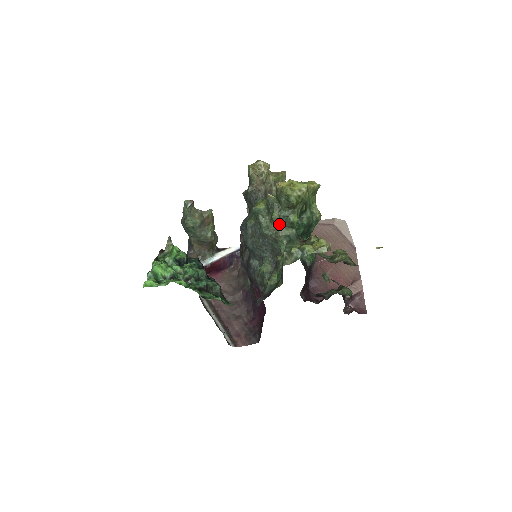
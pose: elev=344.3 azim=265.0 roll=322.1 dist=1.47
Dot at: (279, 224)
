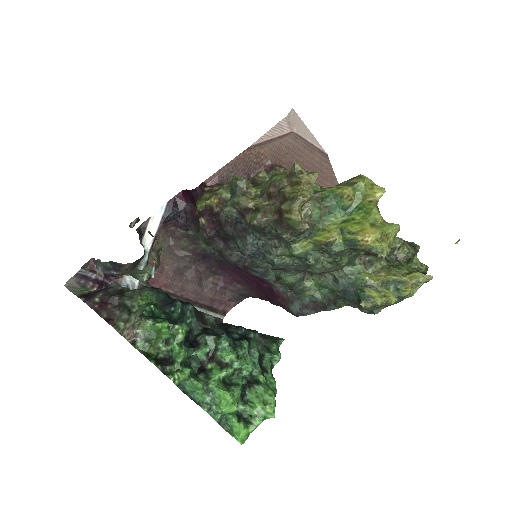
Dot at: occluded
